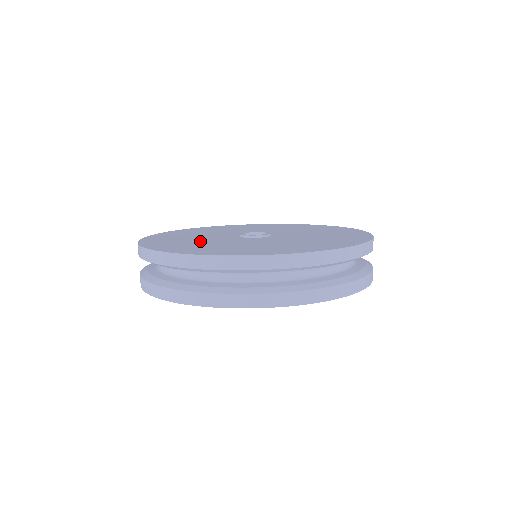
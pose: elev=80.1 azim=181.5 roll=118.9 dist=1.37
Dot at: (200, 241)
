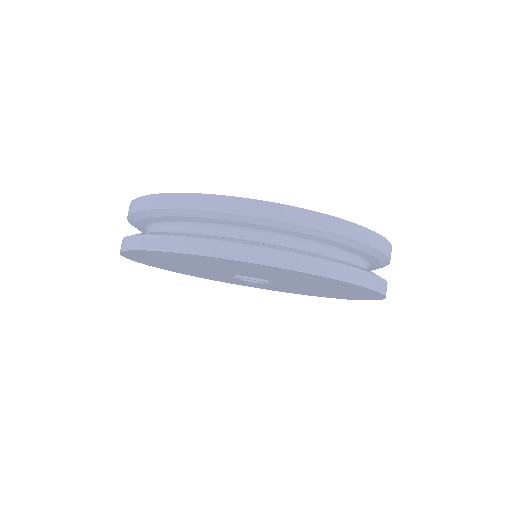
Dot at: occluded
